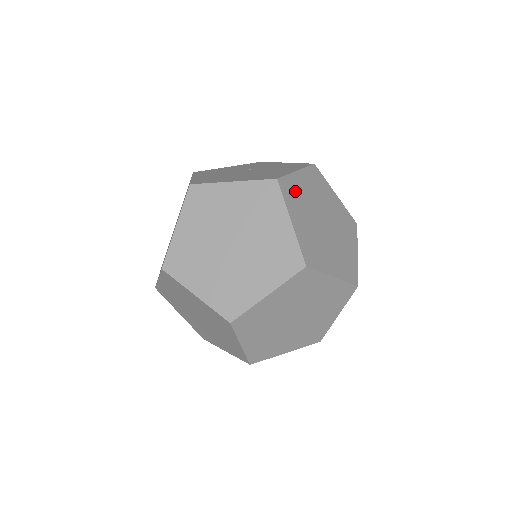
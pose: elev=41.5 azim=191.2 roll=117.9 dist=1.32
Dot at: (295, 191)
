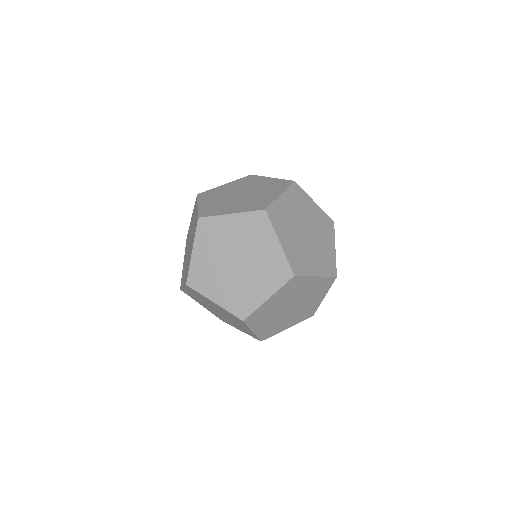
Dot at: (280, 214)
